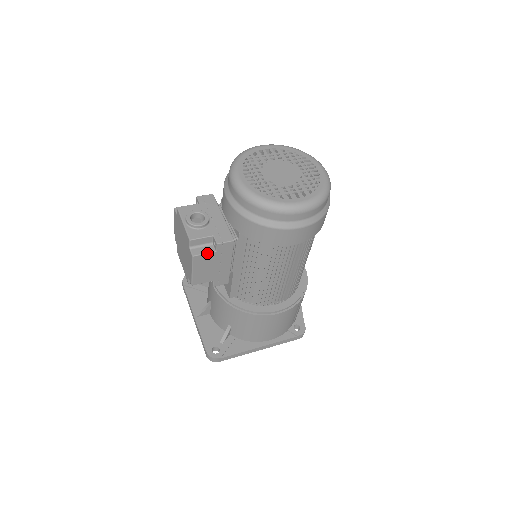
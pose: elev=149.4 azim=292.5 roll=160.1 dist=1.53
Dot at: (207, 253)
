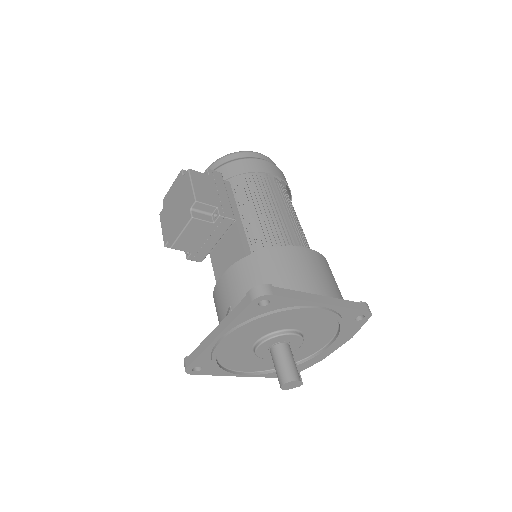
Dot at: (201, 173)
